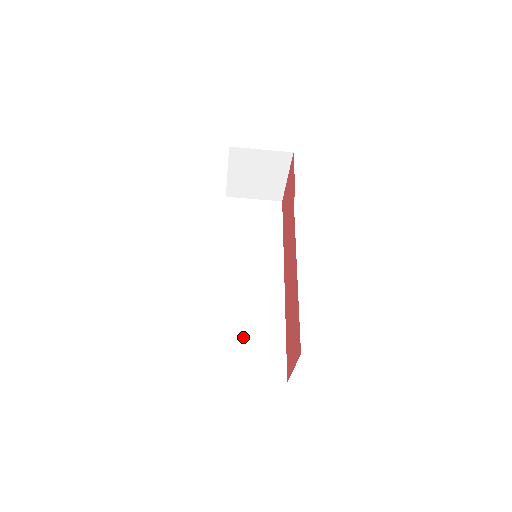
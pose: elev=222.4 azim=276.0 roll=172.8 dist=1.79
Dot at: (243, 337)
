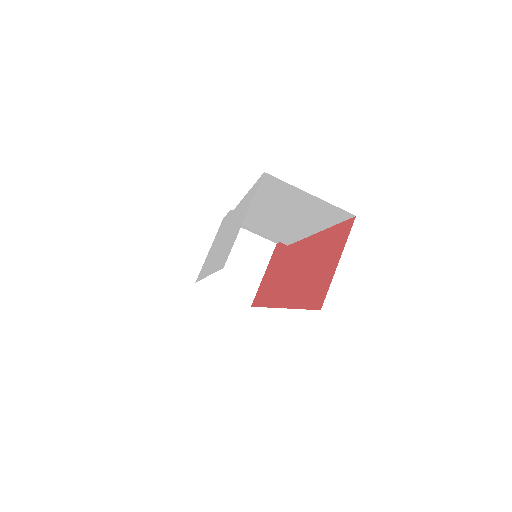
Dot at: occluded
